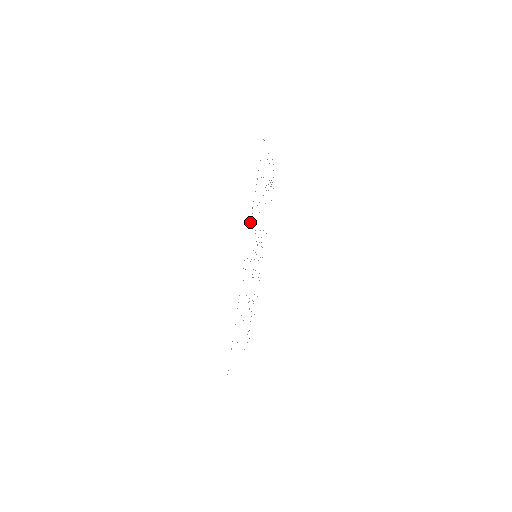
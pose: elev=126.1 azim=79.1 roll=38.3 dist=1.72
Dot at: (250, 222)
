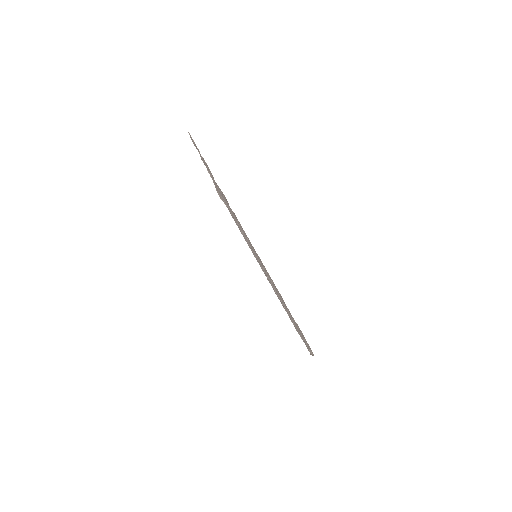
Dot at: occluded
